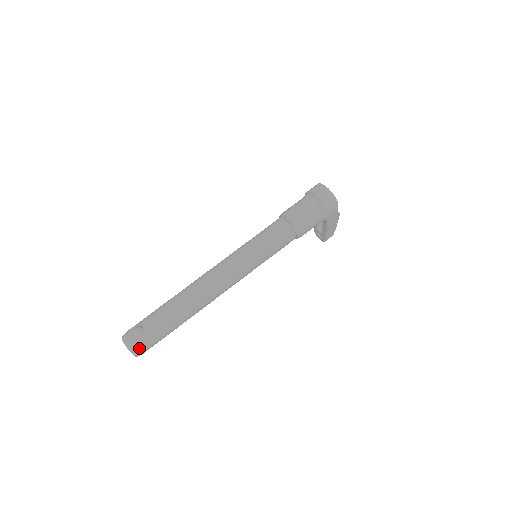
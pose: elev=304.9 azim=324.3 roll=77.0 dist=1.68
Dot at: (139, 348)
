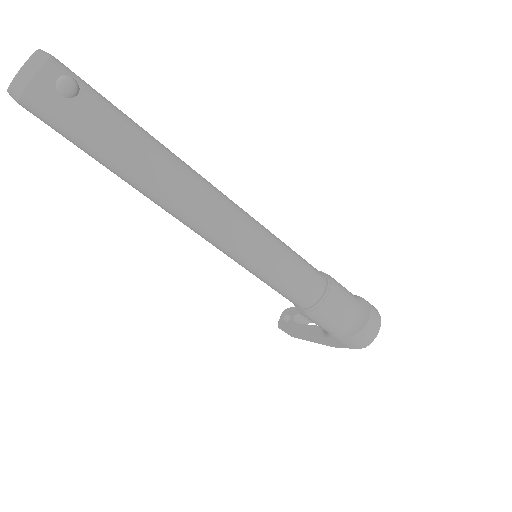
Dot at: (31, 95)
